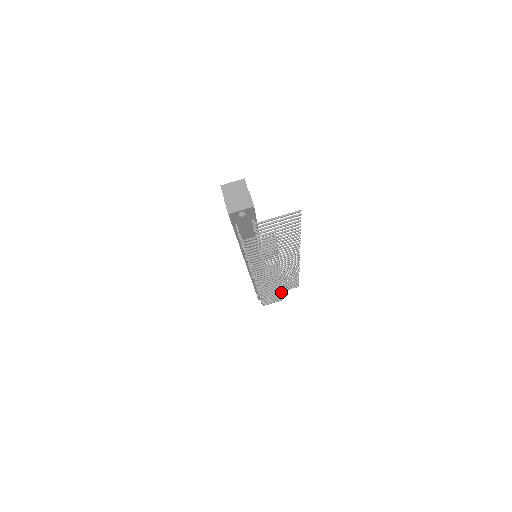
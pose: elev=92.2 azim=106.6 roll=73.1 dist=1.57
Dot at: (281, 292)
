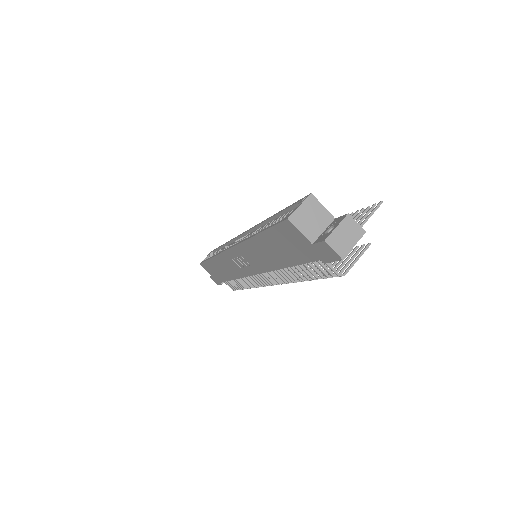
Dot at: occluded
